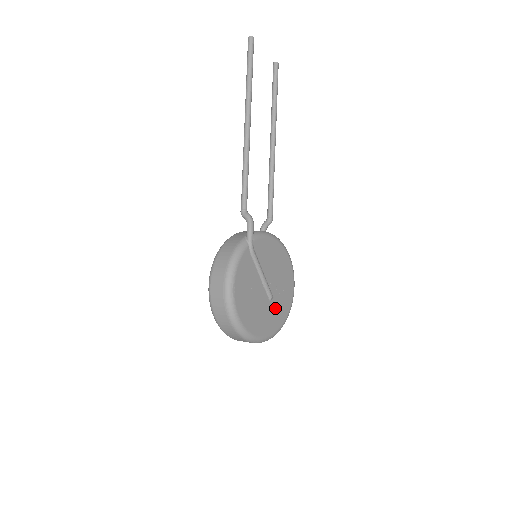
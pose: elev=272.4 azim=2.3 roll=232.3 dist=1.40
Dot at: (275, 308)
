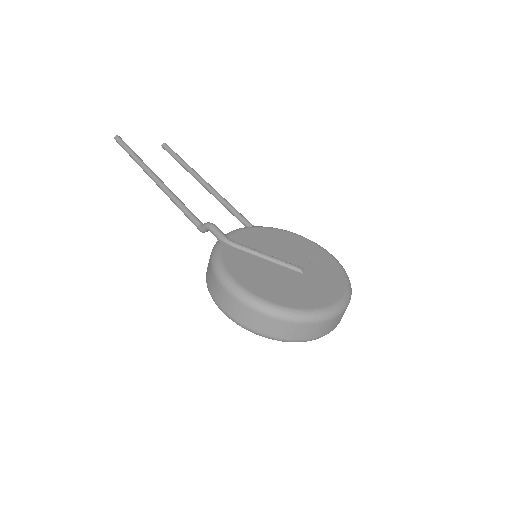
Dot at: (318, 277)
